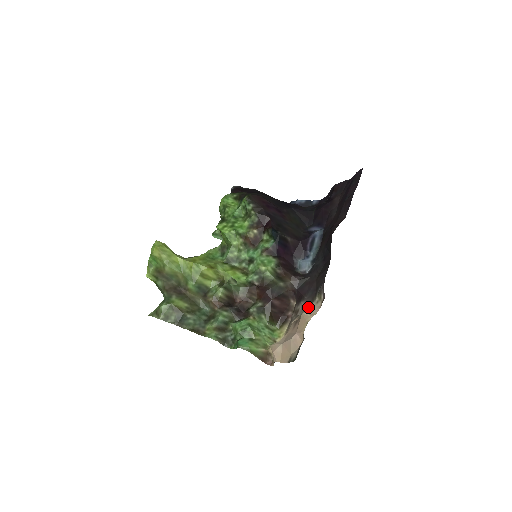
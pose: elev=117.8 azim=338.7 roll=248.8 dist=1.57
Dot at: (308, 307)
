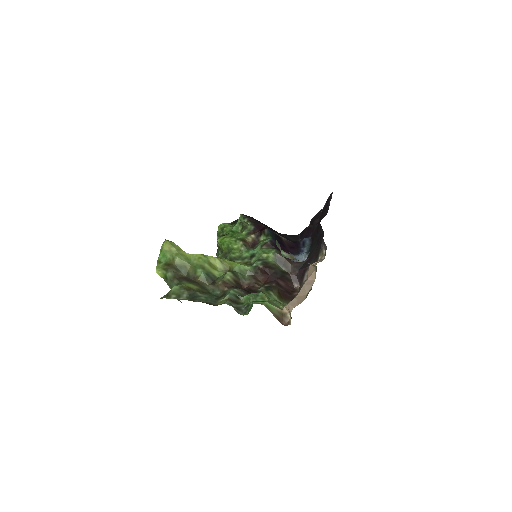
Dot at: occluded
